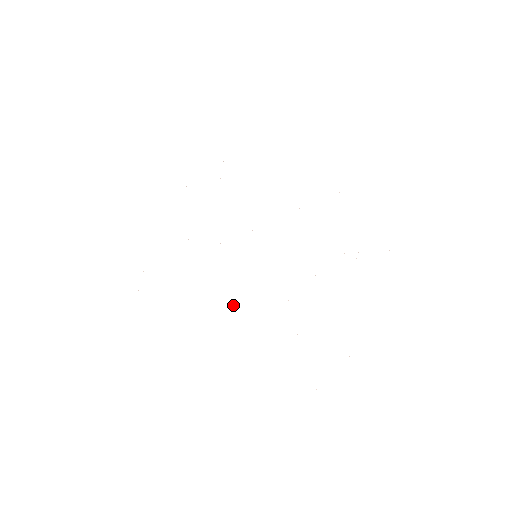
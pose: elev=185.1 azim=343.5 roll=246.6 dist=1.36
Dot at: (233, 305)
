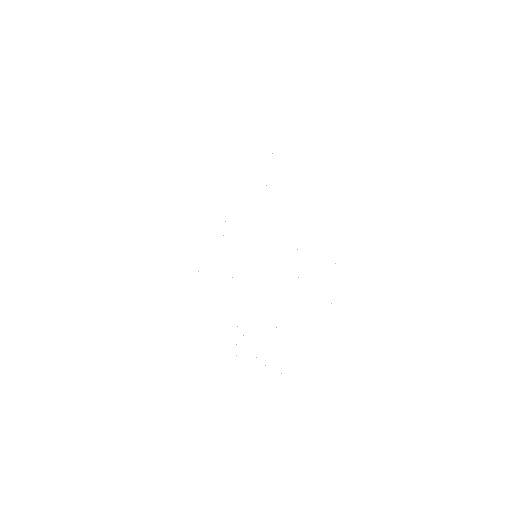
Dot at: occluded
